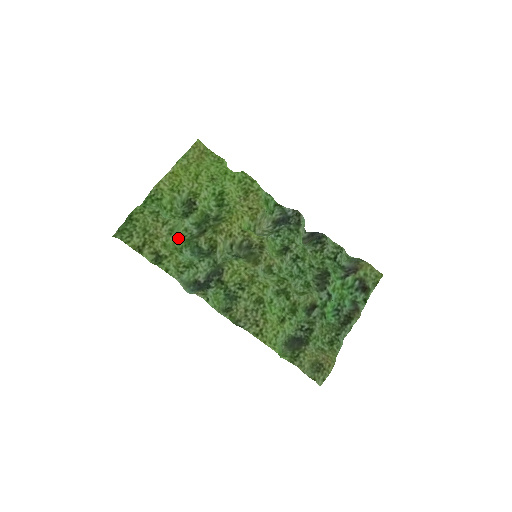
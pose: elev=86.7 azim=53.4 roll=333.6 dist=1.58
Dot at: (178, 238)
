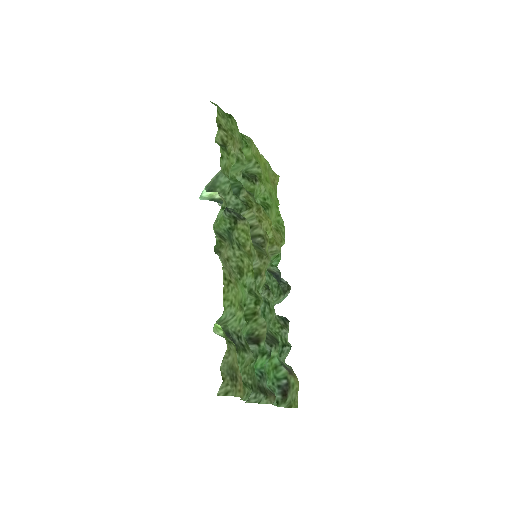
Dot at: occluded
